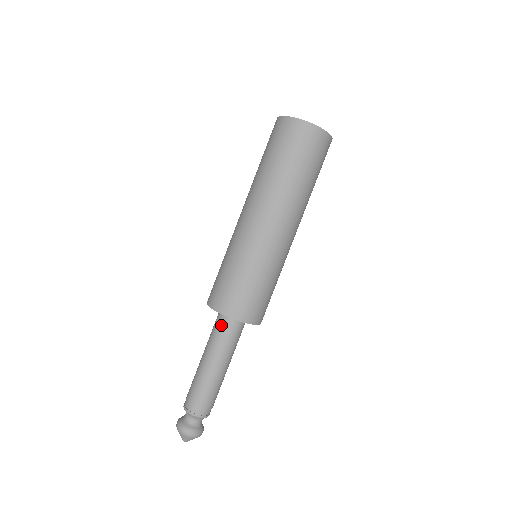
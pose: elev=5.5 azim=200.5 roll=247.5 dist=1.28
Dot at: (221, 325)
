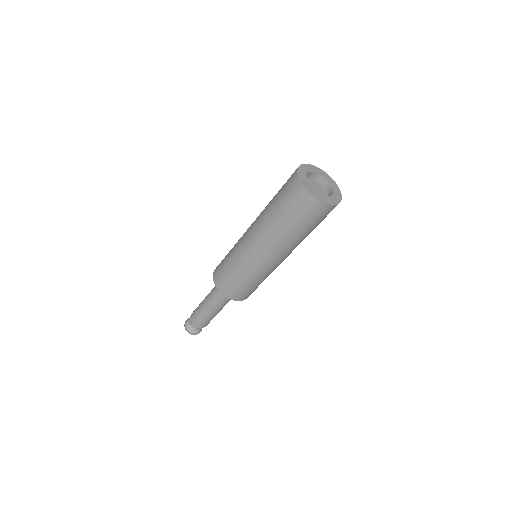
Dot at: occluded
